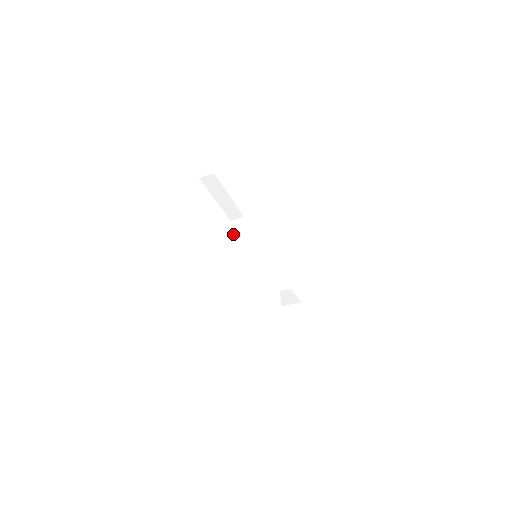
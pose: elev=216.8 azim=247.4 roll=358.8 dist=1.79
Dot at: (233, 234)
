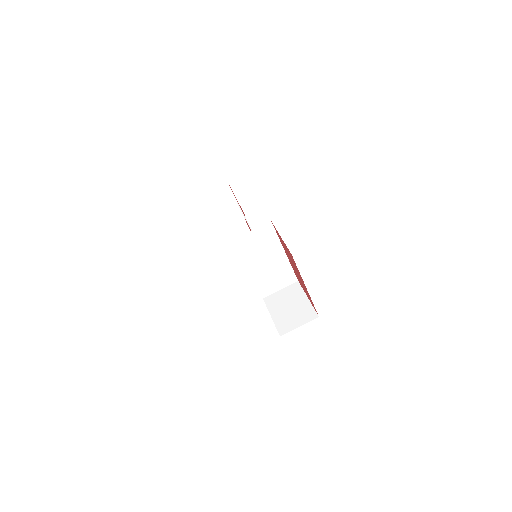
Dot at: occluded
